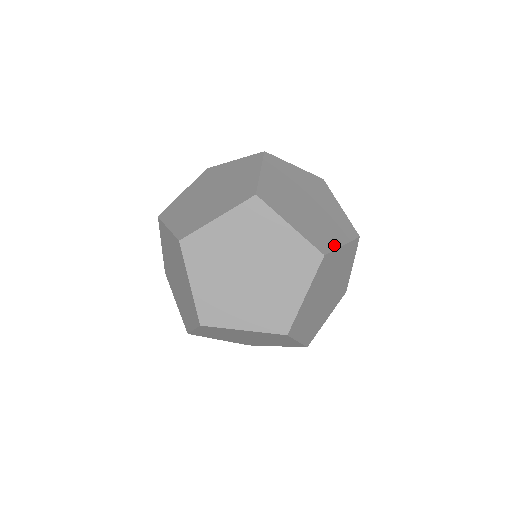
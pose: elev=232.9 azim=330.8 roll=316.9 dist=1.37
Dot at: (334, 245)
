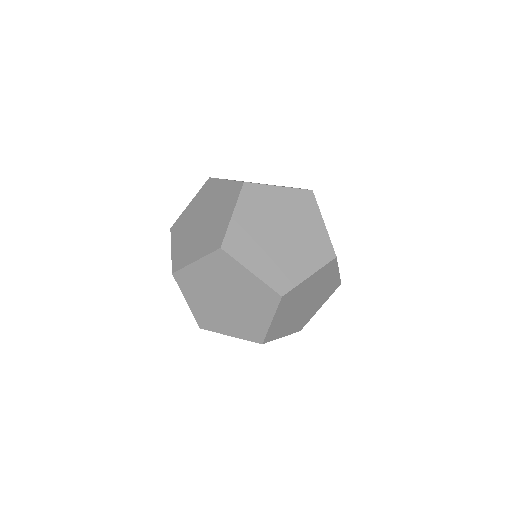
Dot at: occluded
